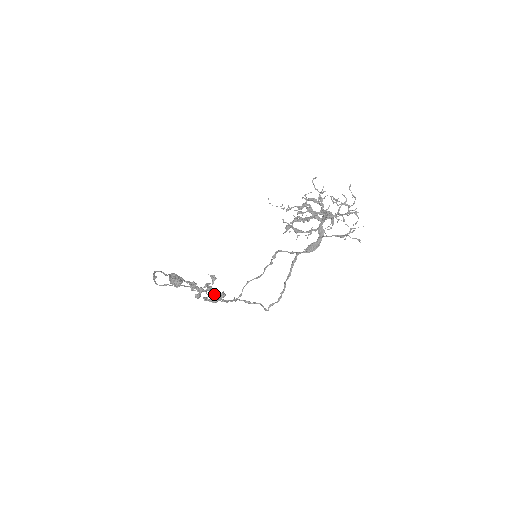
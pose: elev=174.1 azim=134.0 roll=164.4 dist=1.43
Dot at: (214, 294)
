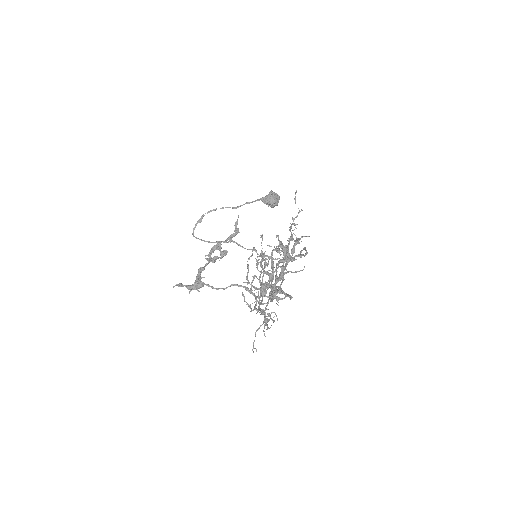
Dot at: (195, 280)
